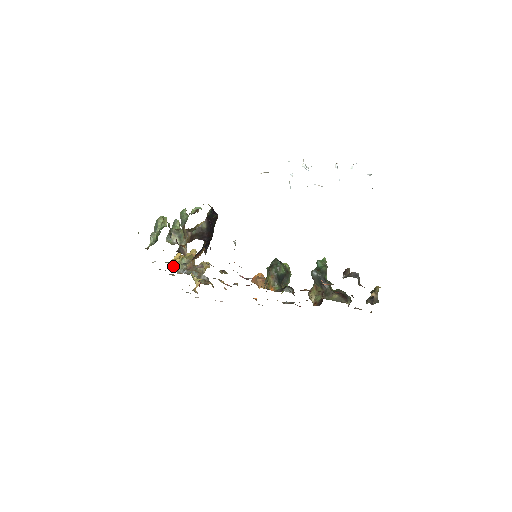
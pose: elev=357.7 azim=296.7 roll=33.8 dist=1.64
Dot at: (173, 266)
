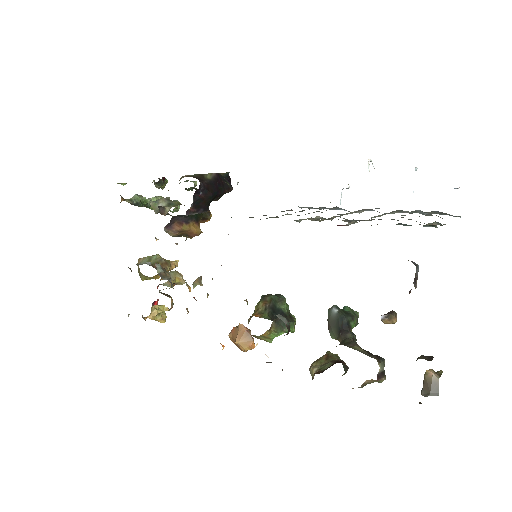
Dot at: (138, 262)
